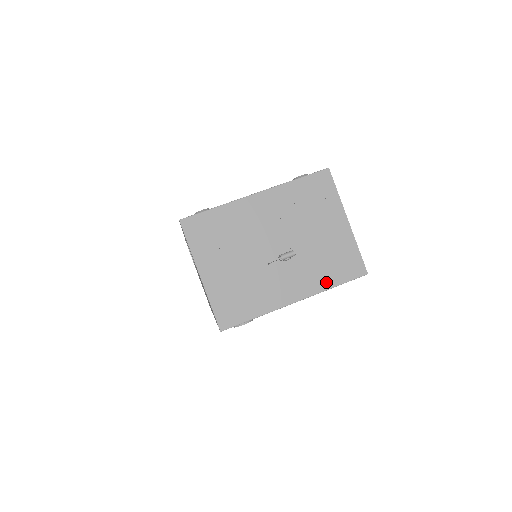
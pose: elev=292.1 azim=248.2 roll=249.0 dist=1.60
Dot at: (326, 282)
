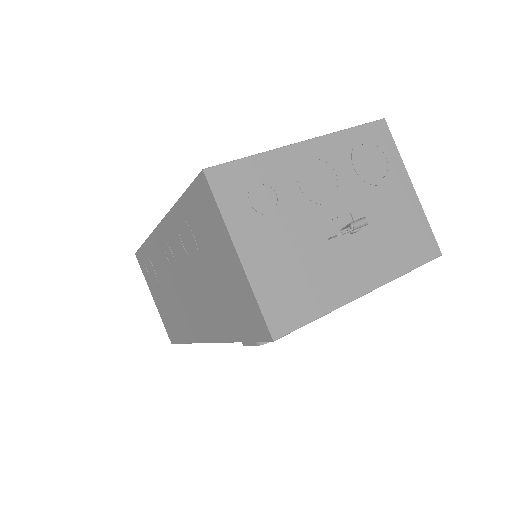
Dot at: (399, 265)
